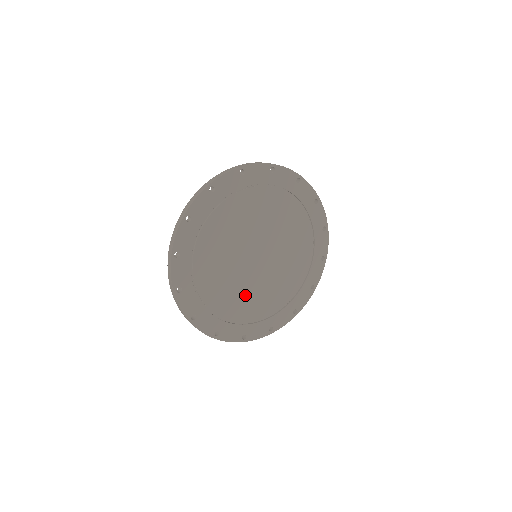
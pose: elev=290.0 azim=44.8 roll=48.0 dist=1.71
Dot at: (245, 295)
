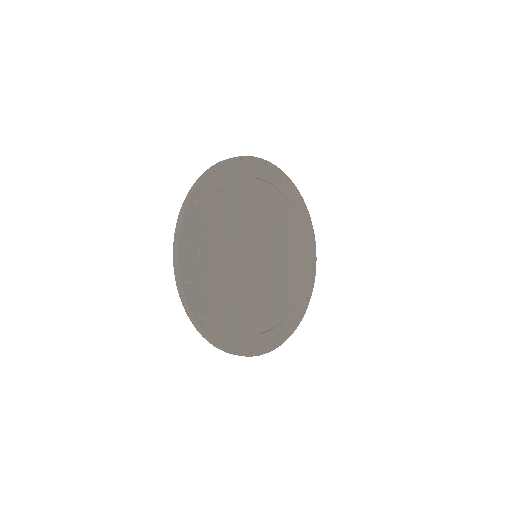
Dot at: (280, 283)
